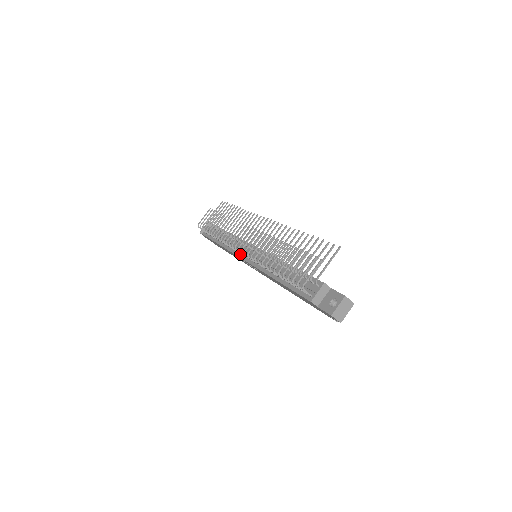
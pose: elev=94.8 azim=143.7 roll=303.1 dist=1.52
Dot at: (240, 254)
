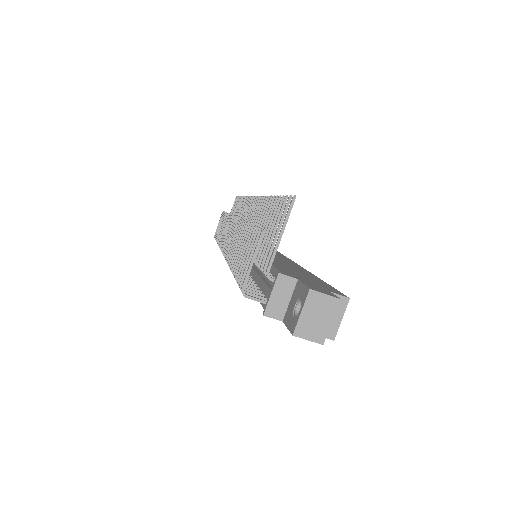
Dot at: occluded
